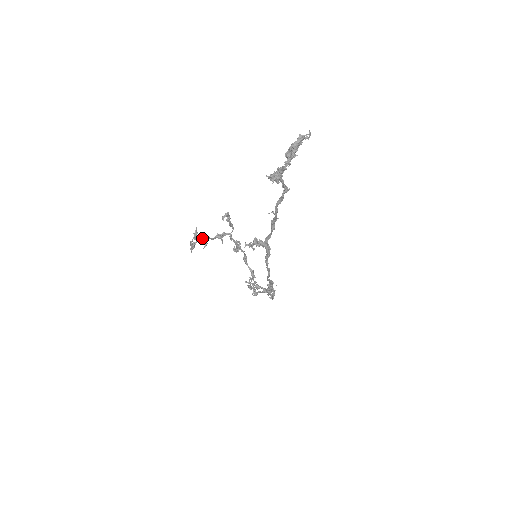
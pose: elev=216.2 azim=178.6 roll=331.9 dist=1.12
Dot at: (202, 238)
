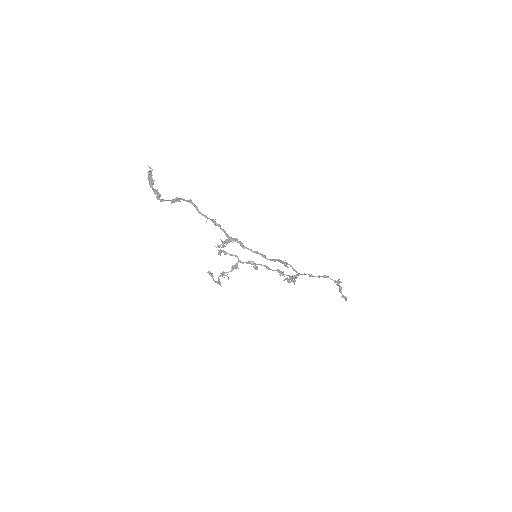
Dot at: (221, 275)
